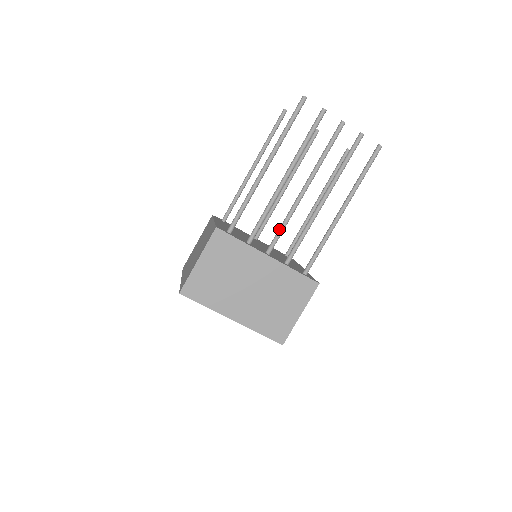
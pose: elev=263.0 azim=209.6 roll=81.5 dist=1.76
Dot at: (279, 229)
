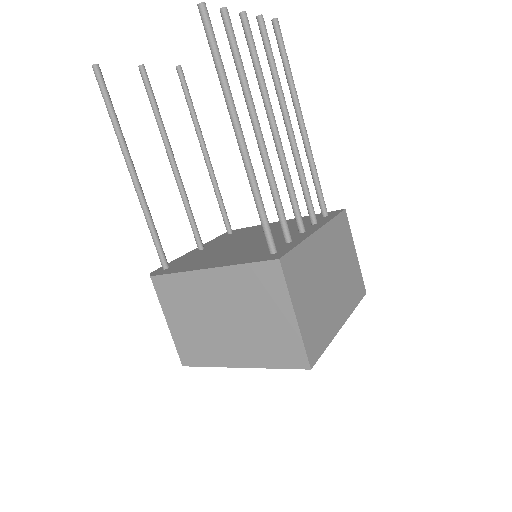
Dot at: (292, 196)
